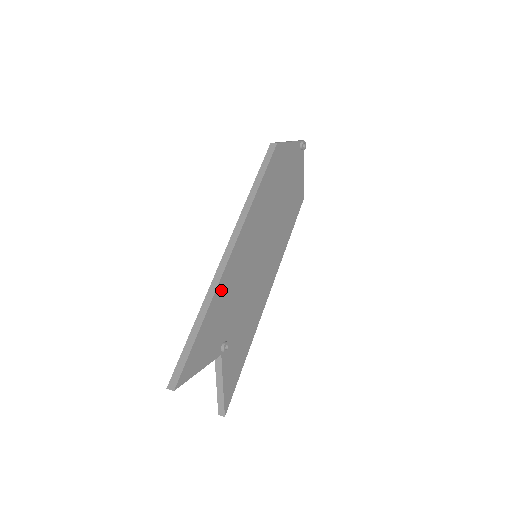
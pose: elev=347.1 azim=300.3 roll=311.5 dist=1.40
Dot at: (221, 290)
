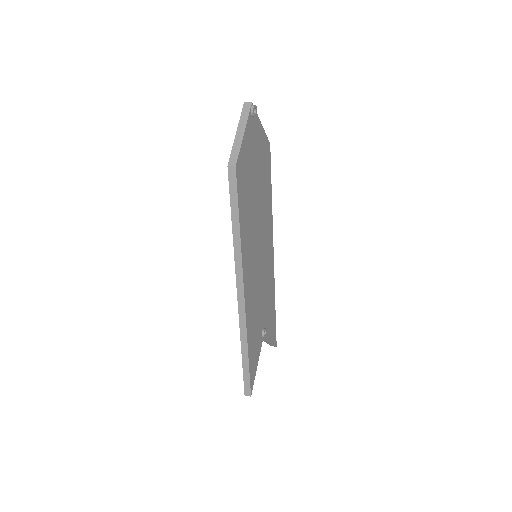
Dot at: (249, 322)
